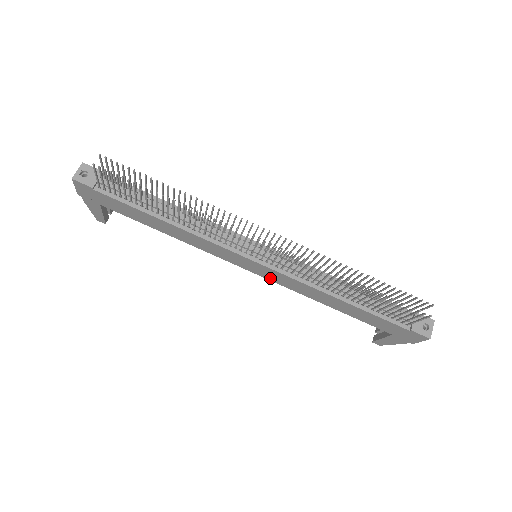
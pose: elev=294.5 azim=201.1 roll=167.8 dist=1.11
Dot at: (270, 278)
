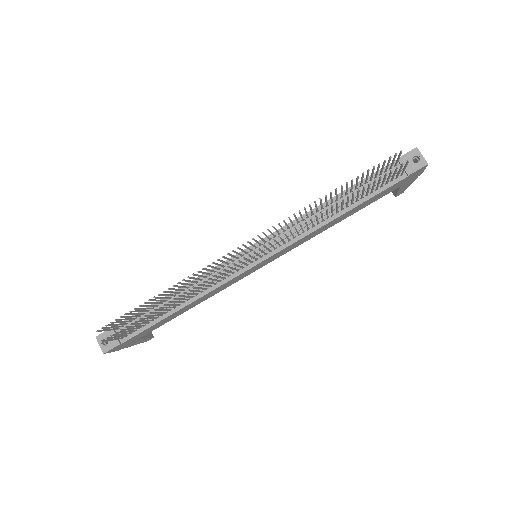
Dot at: (281, 255)
